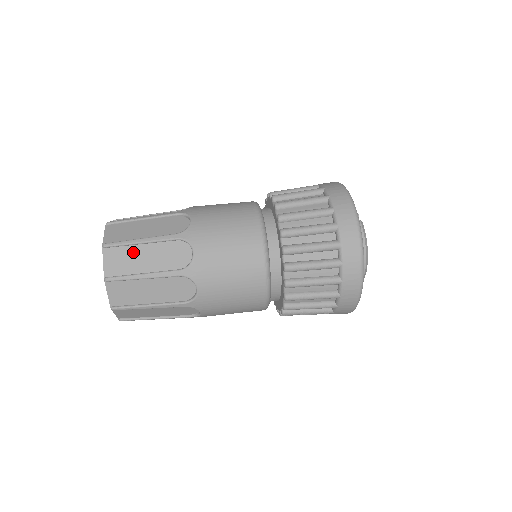
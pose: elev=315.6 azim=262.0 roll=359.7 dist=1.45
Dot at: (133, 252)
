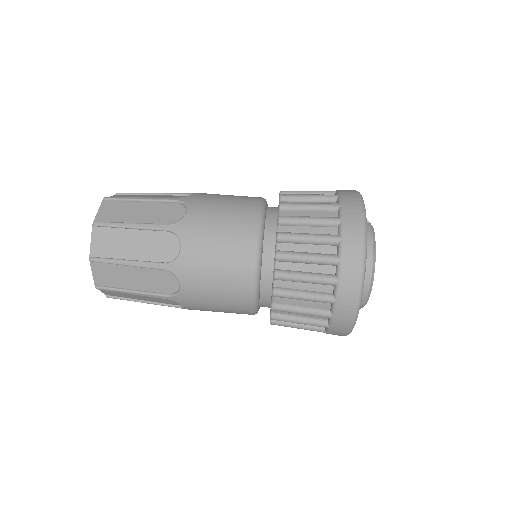
Dot at: (129, 207)
